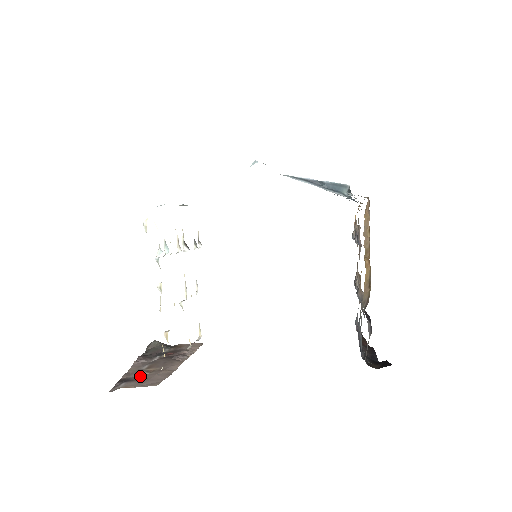
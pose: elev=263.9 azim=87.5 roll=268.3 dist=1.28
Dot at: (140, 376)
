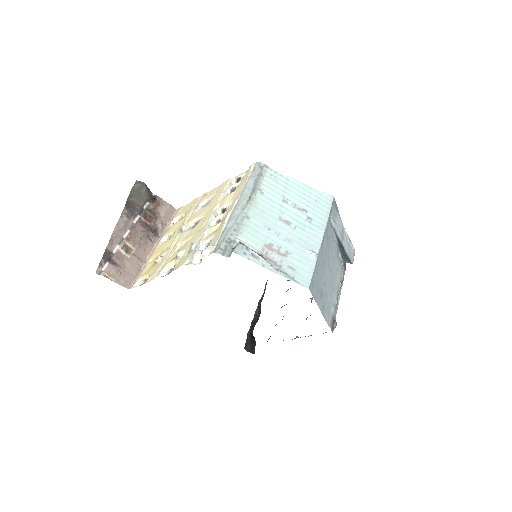
Dot at: (120, 258)
